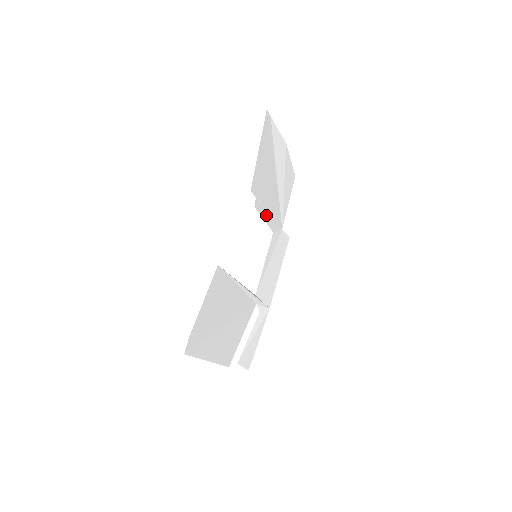
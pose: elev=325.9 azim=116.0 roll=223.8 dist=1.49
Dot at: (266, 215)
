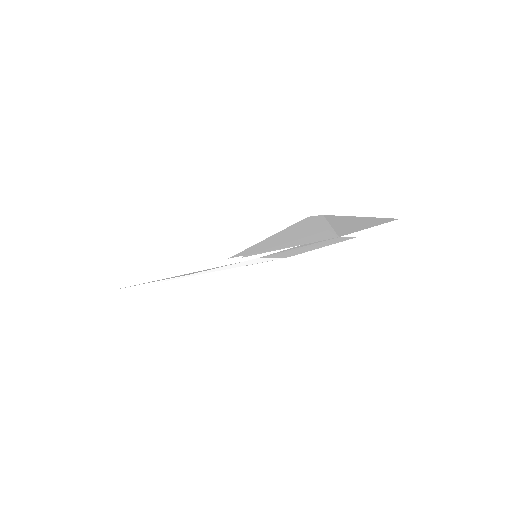
Dot at: (282, 248)
